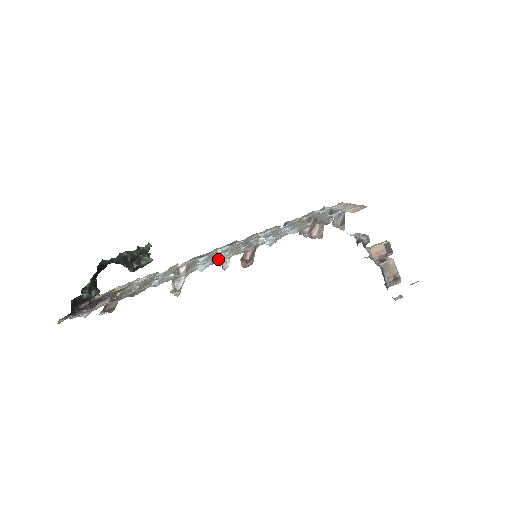
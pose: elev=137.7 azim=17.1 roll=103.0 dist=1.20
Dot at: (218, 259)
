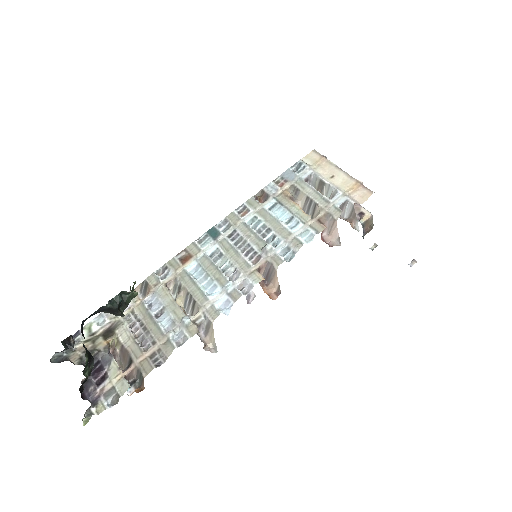
Dot at: (233, 288)
